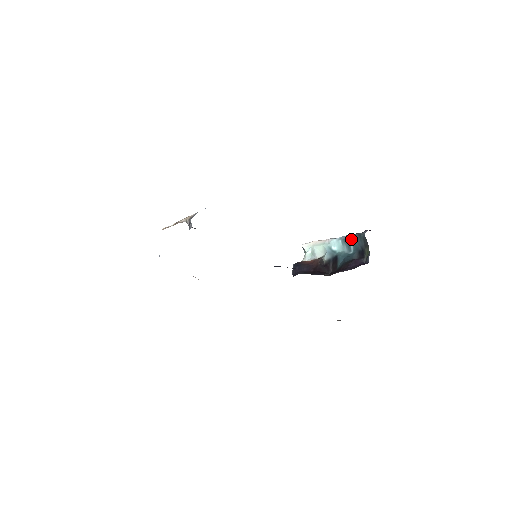
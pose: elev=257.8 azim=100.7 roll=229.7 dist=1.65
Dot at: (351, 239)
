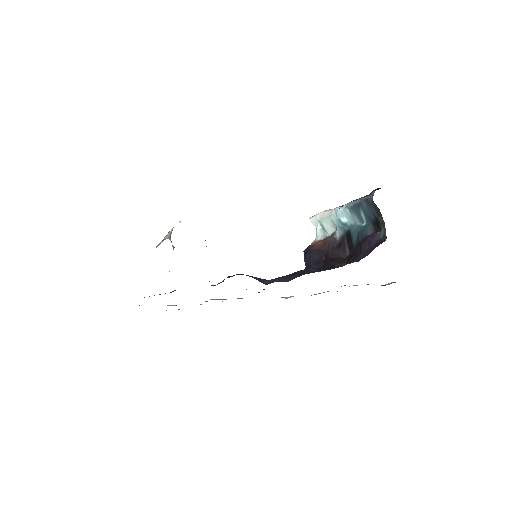
Dot at: (359, 206)
